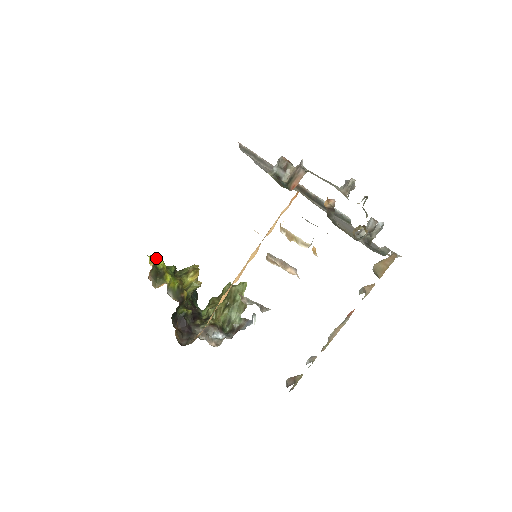
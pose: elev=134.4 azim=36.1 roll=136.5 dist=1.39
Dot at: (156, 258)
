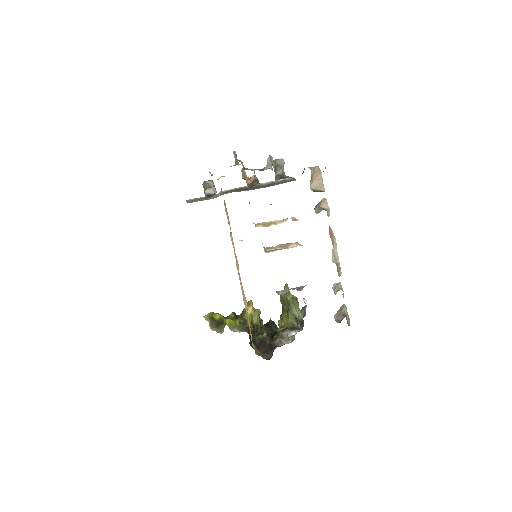
Dot at: (209, 314)
